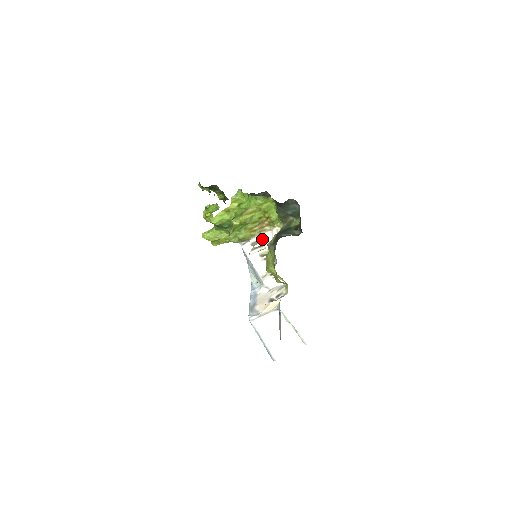
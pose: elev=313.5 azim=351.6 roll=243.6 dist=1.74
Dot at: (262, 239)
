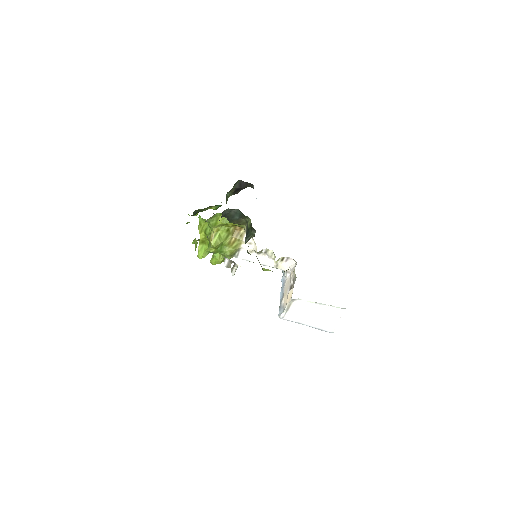
Dot at: (230, 260)
